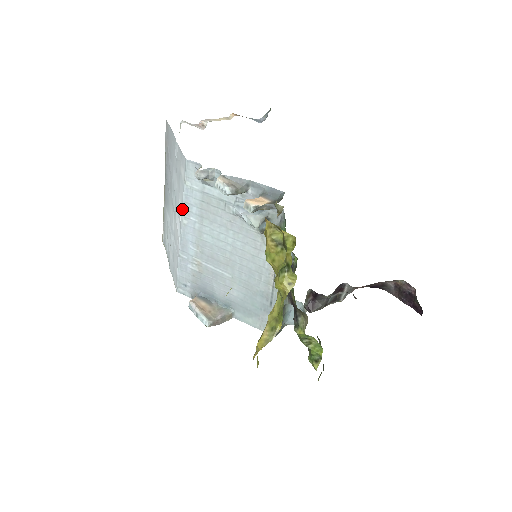
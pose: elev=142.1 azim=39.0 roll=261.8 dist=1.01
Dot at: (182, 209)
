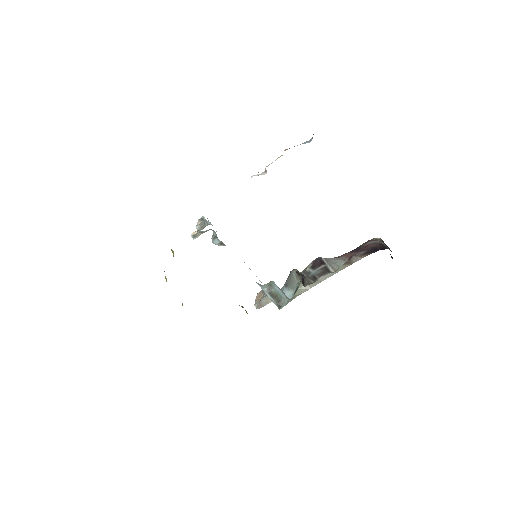
Dot at: occluded
